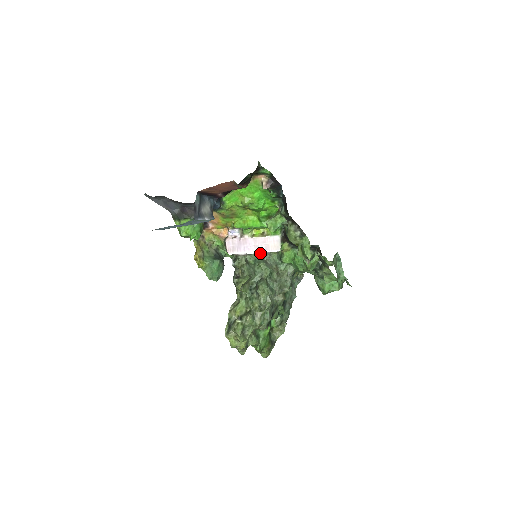
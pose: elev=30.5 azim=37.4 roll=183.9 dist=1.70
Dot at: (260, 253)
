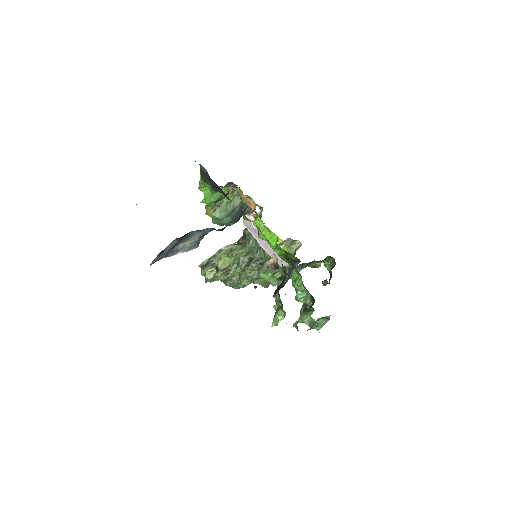
Dot at: (267, 251)
